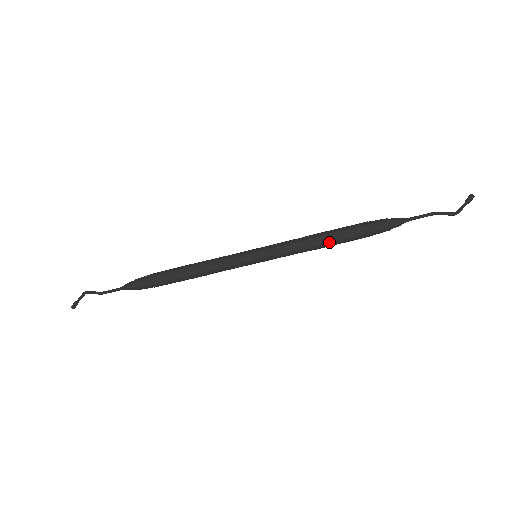
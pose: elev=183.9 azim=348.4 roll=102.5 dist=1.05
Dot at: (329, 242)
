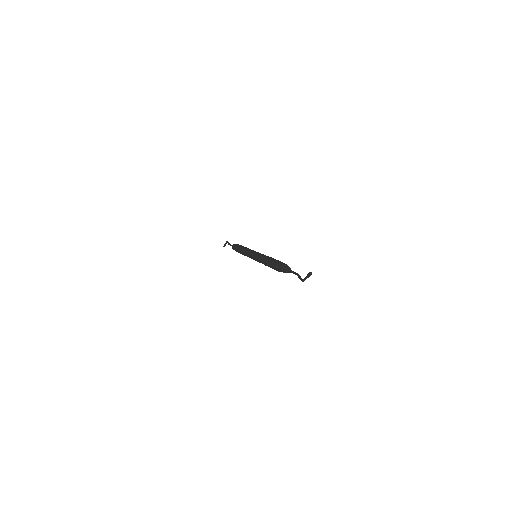
Dot at: (267, 265)
